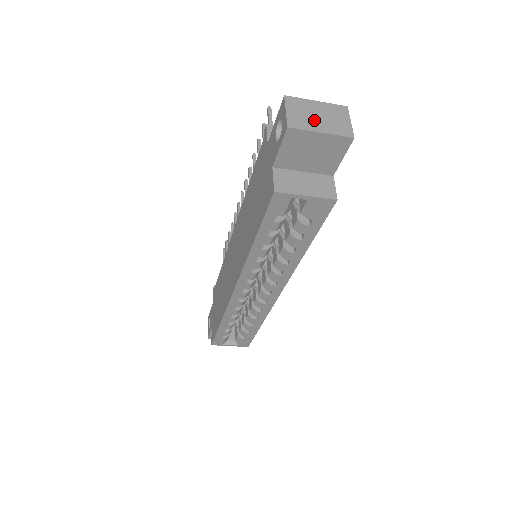
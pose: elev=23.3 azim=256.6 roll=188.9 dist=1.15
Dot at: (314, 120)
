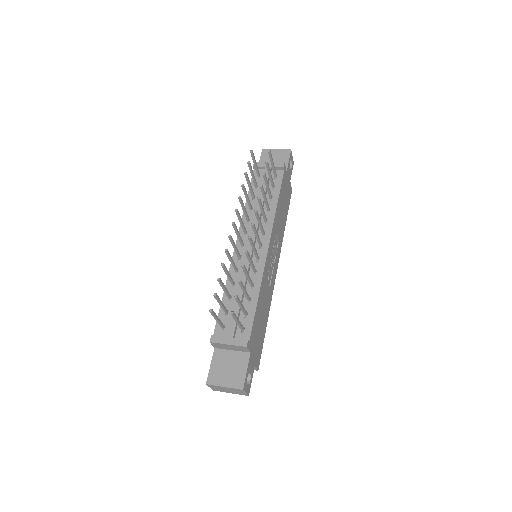
Dot at: (225, 391)
